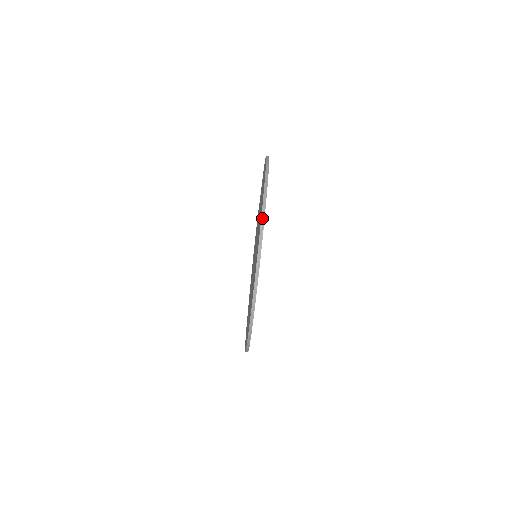
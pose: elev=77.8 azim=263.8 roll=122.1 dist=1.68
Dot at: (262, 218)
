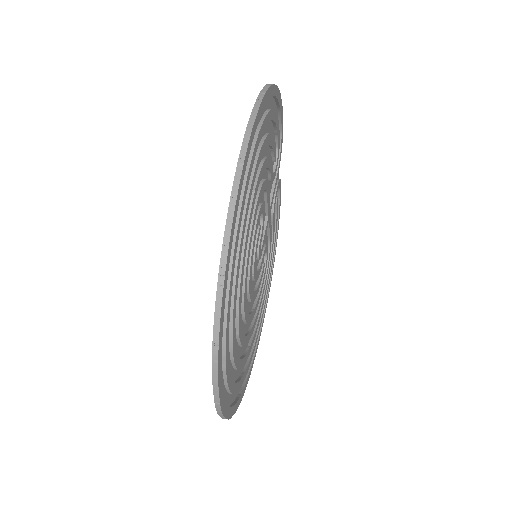
Dot at: (241, 155)
